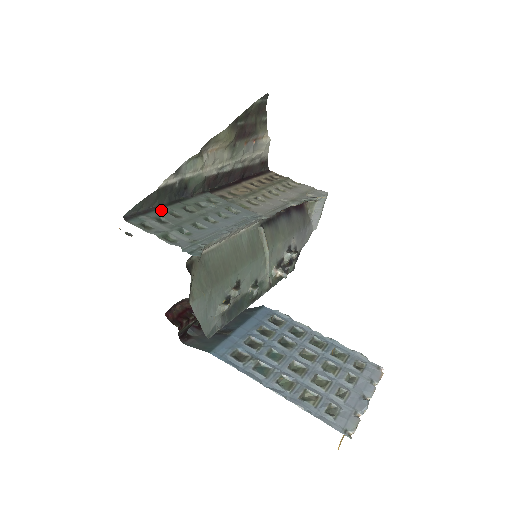
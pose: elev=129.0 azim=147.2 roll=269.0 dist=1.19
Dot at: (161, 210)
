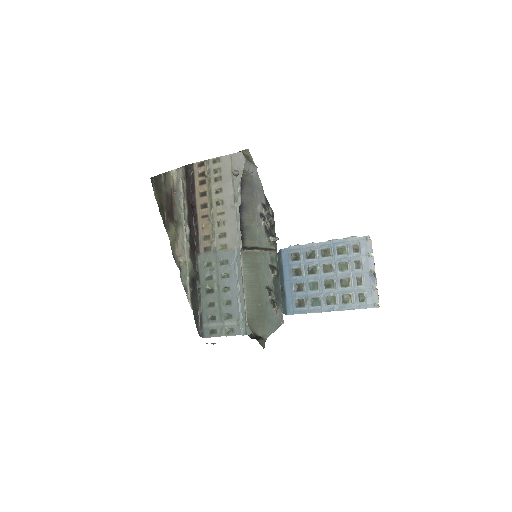
Dot at: (203, 308)
